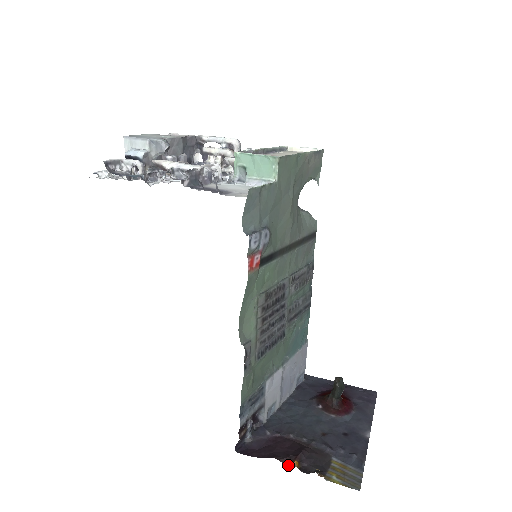
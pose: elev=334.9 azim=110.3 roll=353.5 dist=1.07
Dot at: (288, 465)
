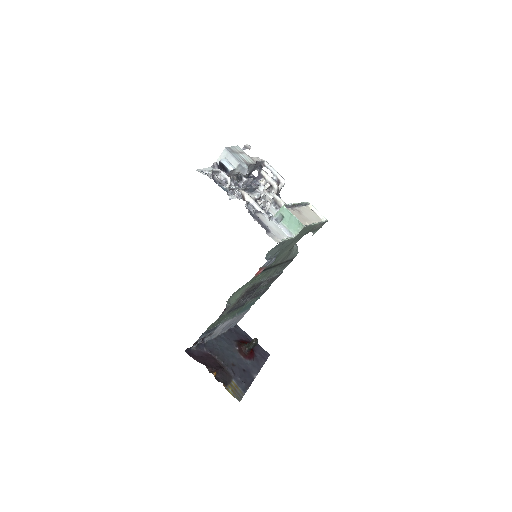
Dot at: (210, 372)
